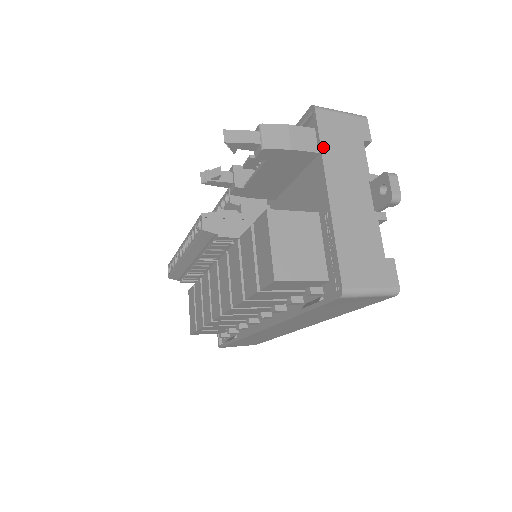
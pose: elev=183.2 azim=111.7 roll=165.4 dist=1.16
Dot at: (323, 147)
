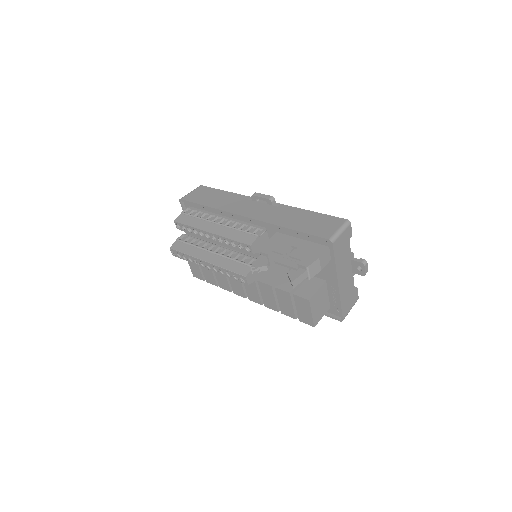
Dot at: (336, 263)
